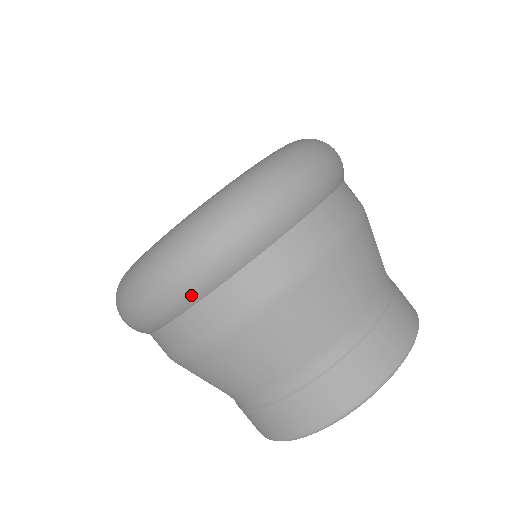
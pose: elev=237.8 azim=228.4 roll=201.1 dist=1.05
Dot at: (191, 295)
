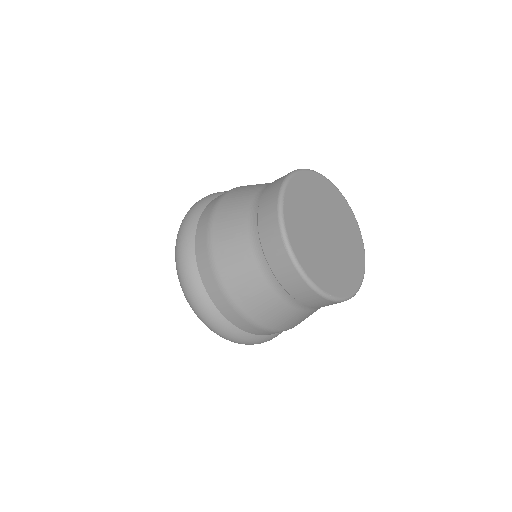
Dot at: (189, 259)
